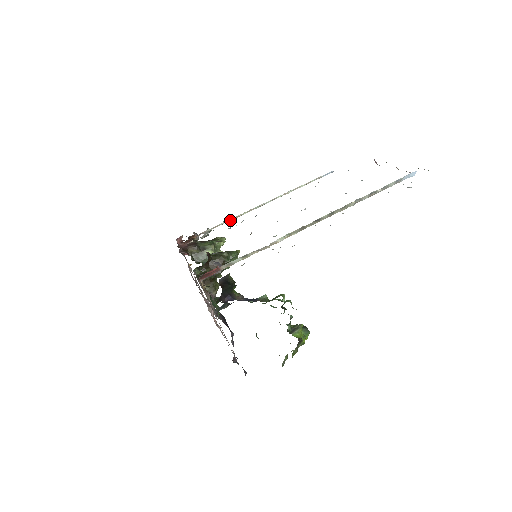
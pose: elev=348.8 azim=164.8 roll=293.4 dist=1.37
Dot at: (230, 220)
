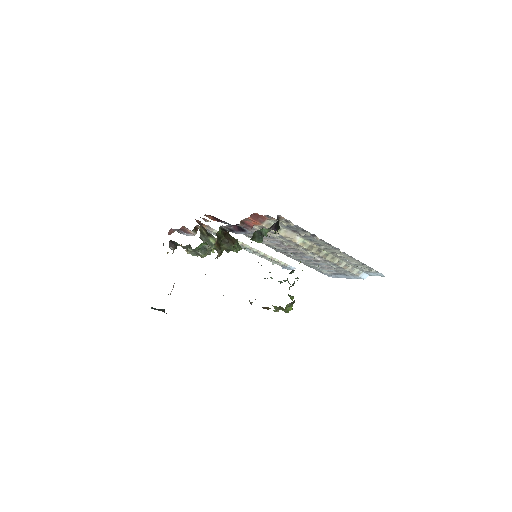
Dot at: occluded
